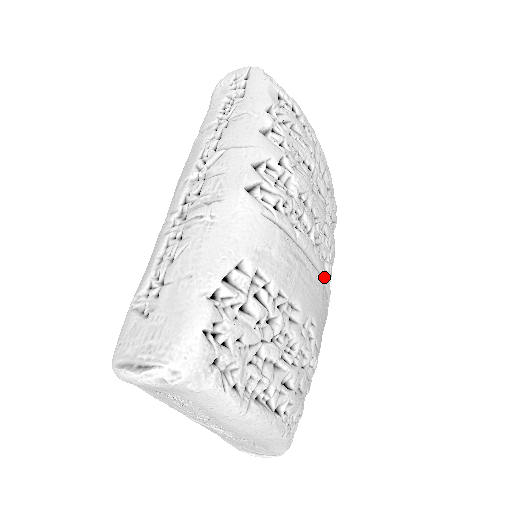
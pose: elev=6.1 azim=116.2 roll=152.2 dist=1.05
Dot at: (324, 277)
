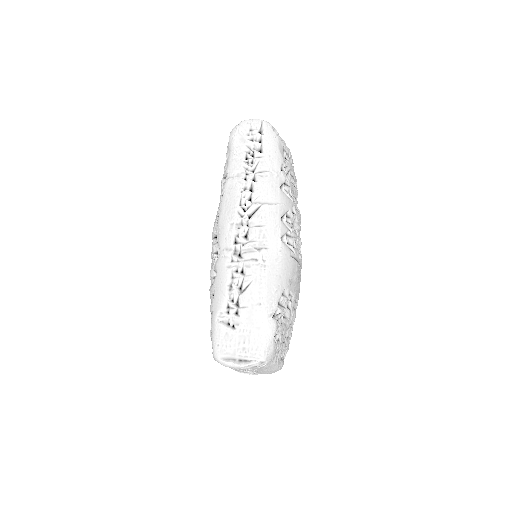
Dot at: occluded
